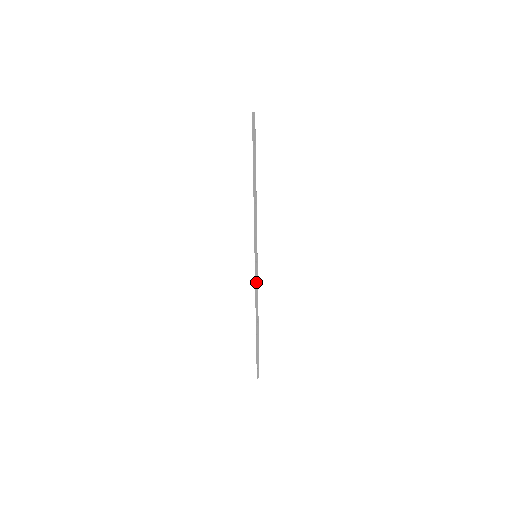
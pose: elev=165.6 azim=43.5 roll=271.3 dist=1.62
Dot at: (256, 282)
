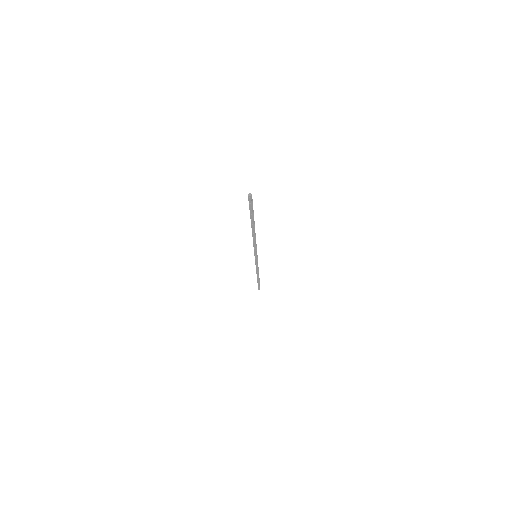
Dot at: (257, 265)
